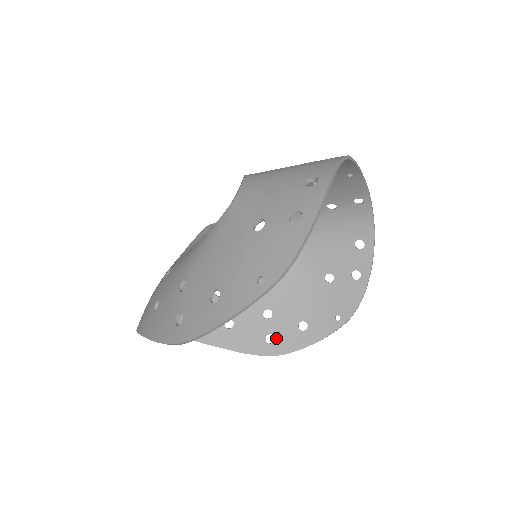
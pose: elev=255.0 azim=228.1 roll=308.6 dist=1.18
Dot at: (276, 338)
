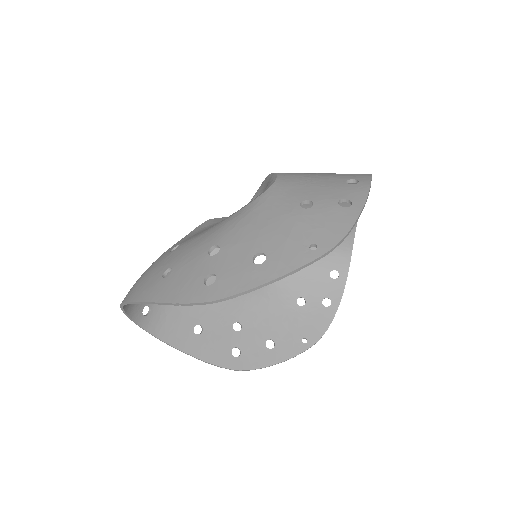
Dot at: (242, 352)
